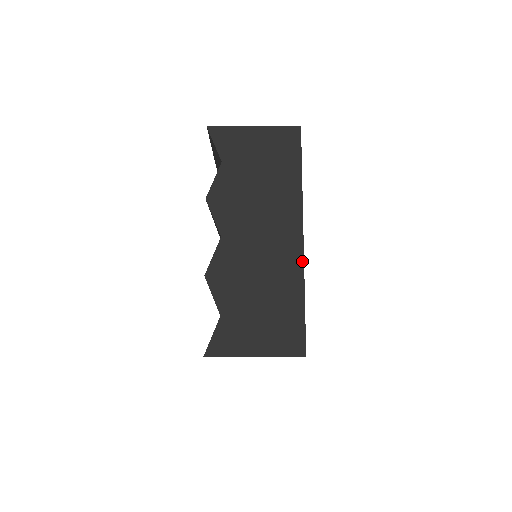
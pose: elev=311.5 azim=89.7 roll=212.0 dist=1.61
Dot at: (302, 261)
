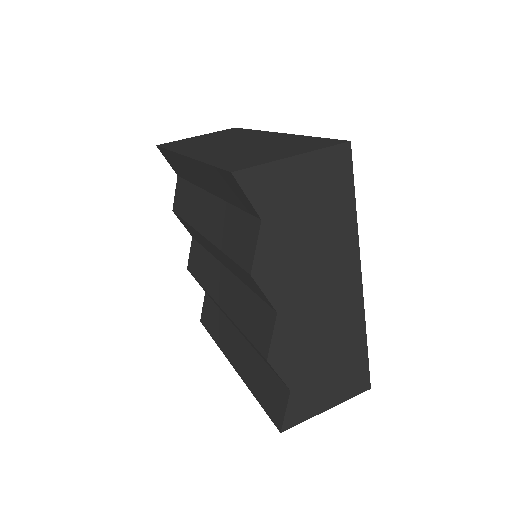
Dot at: (362, 306)
